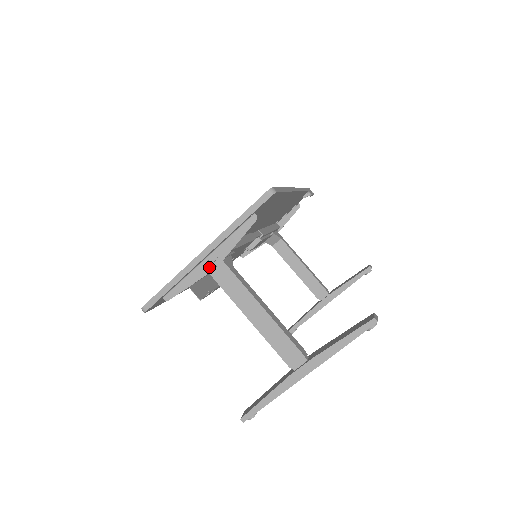
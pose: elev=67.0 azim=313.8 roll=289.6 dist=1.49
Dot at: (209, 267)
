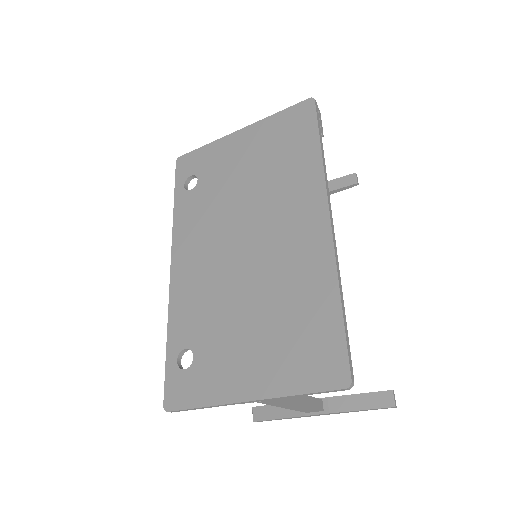
Dot at: (252, 402)
